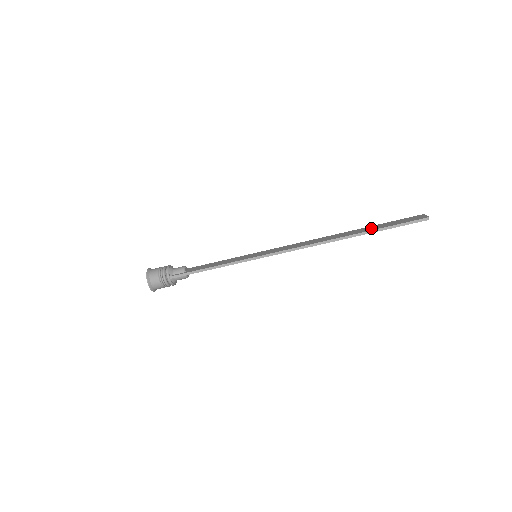
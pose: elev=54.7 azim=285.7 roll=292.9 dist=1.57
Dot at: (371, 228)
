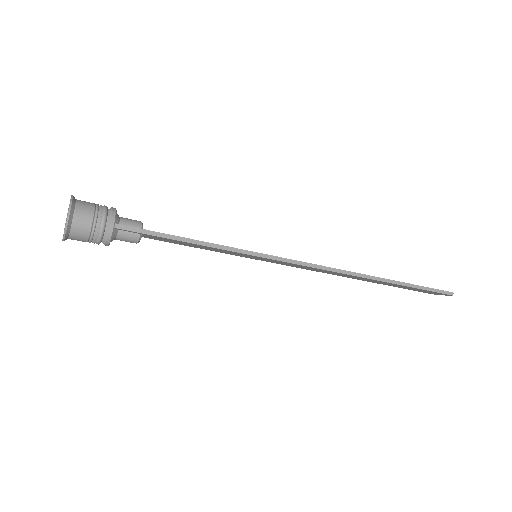
Dot at: occluded
